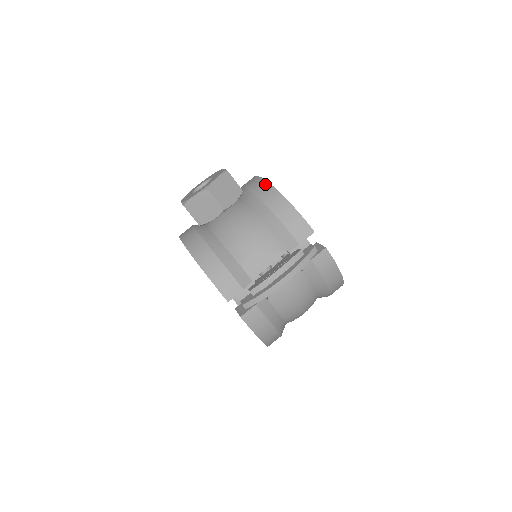
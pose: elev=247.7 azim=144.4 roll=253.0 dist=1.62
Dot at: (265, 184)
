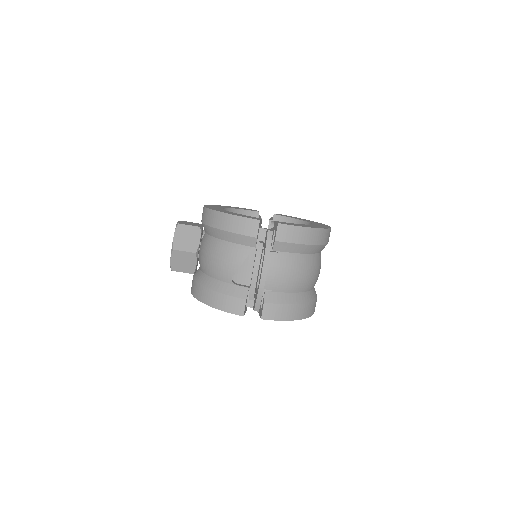
Dot at: (207, 211)
